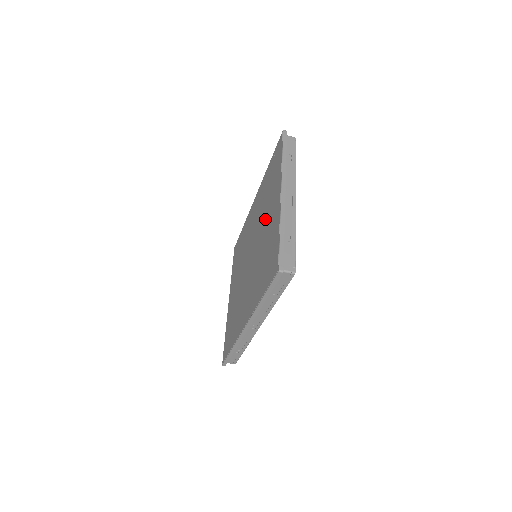
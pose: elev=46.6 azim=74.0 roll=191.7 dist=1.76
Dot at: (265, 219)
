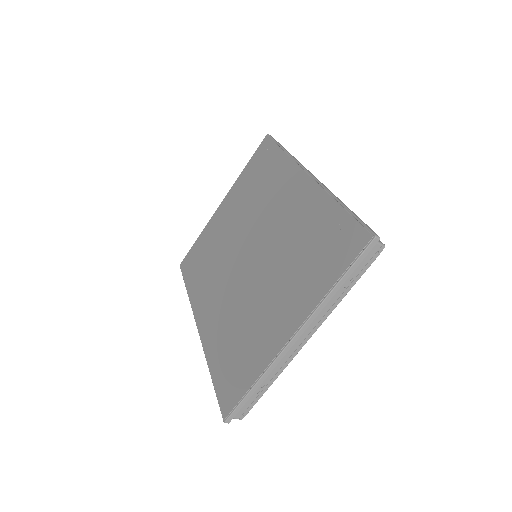
Dot at: (275, 286)
